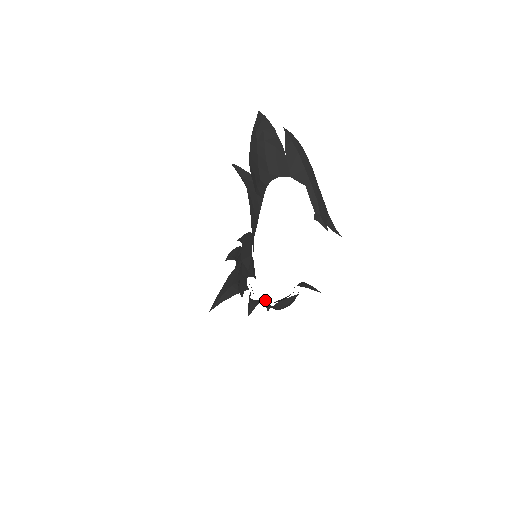
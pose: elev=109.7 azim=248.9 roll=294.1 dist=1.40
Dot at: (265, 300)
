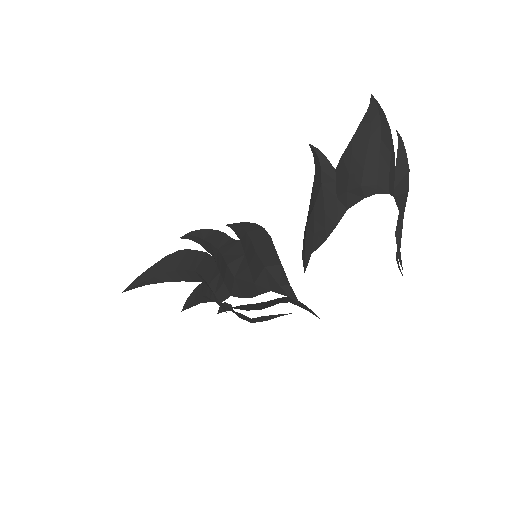
Dot at: (230, 304)
